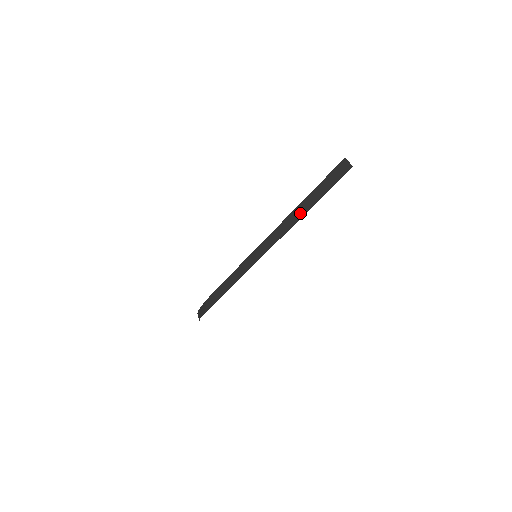
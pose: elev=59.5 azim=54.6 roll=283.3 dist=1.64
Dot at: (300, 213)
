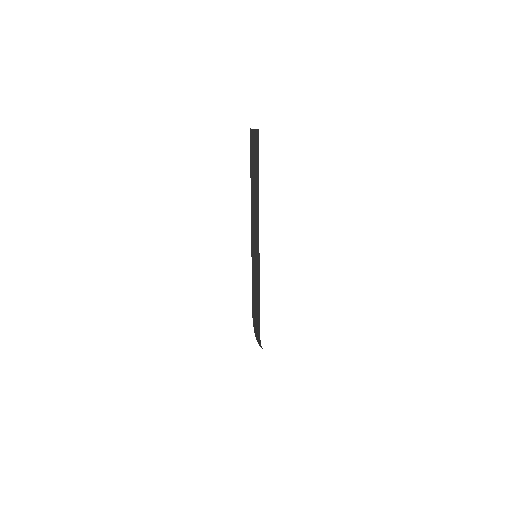
Dot at: (256, 195)
